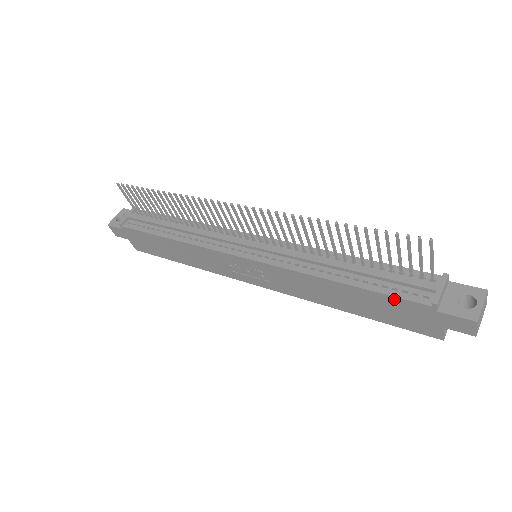
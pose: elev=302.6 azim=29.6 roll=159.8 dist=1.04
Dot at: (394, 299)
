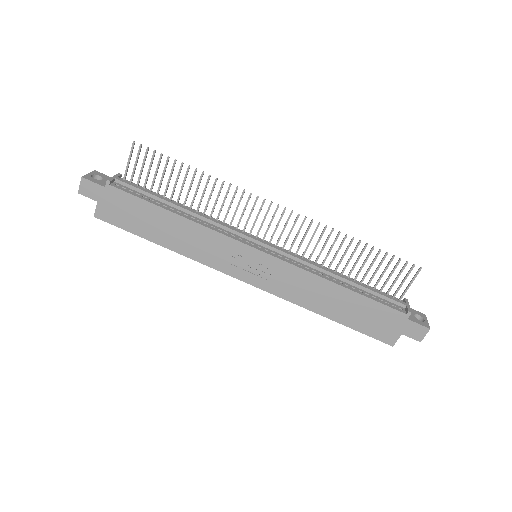
Dot at: (381, 306)
